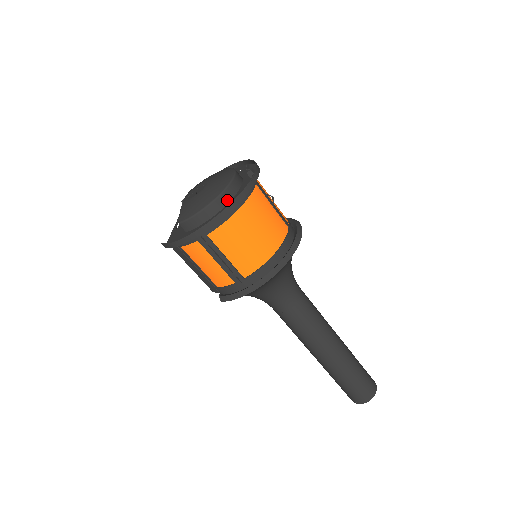
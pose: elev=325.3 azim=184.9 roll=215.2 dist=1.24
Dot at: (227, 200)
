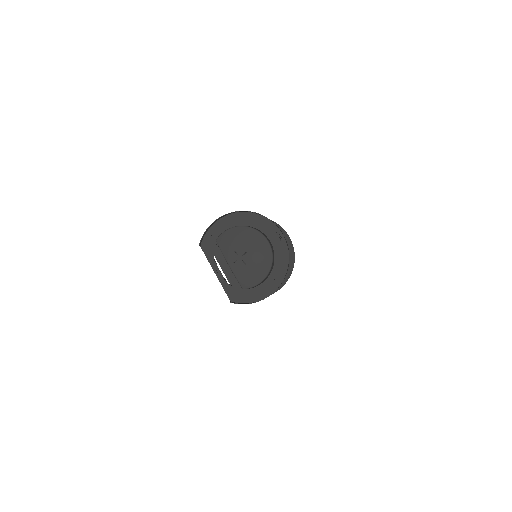
Dot at: (273, 265)
